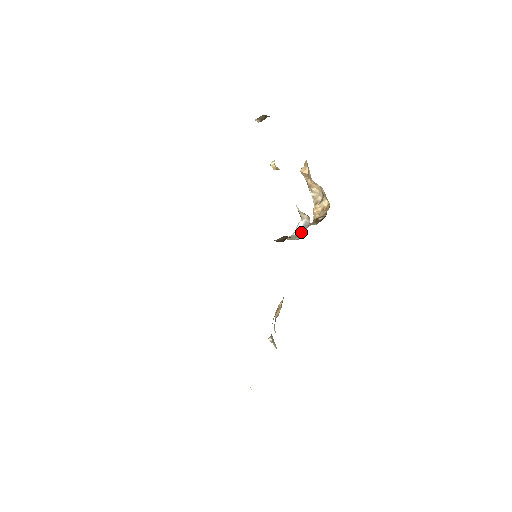
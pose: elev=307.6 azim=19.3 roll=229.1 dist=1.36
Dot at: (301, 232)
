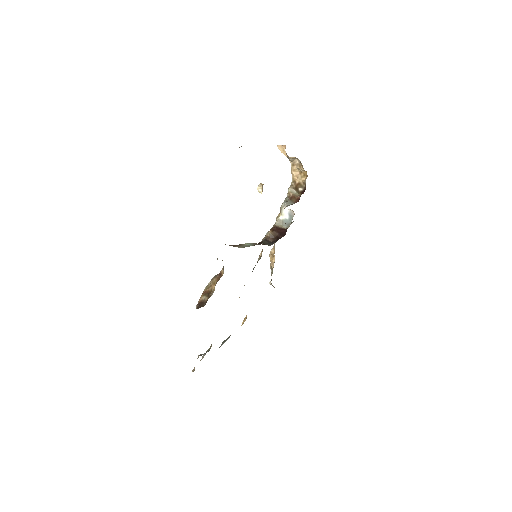
Dot at: (287, 220)
